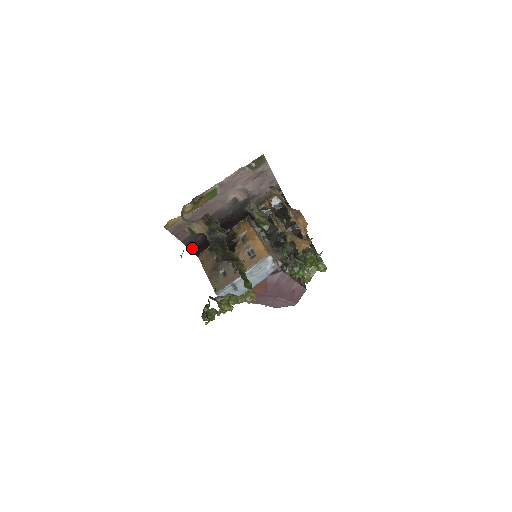
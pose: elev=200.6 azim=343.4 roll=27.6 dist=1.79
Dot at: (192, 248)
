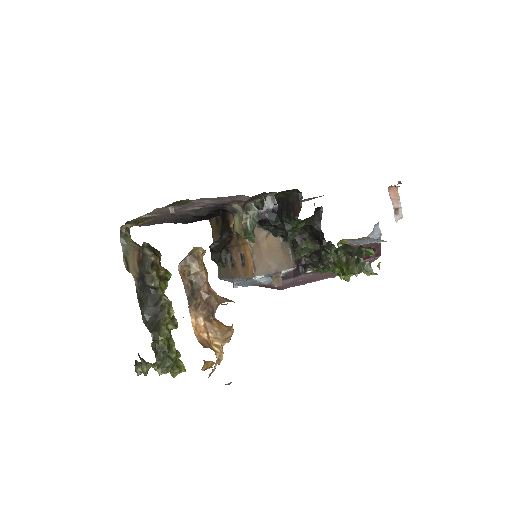
Dot at: (190, 222)
